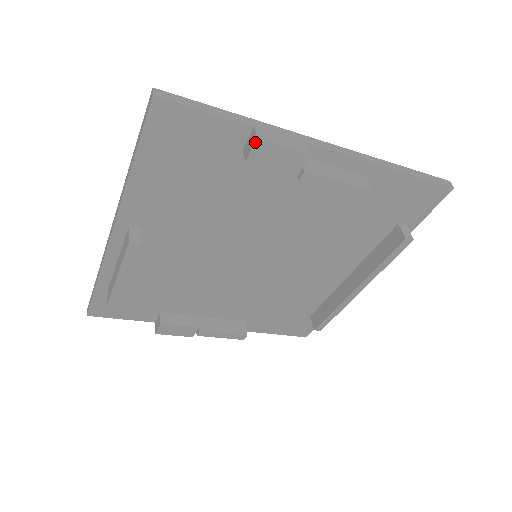
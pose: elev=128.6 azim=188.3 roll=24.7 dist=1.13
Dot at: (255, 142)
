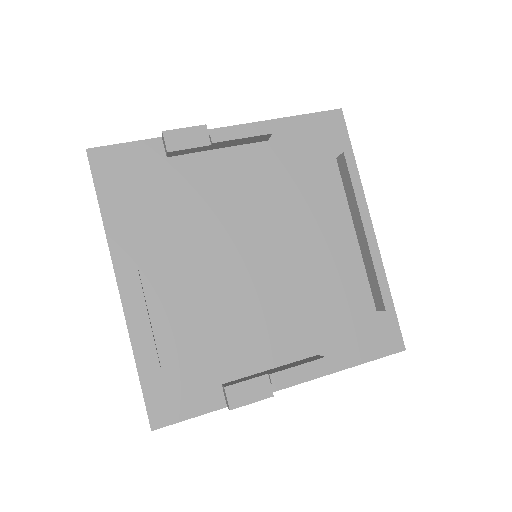
Dot at: (162, 134)
